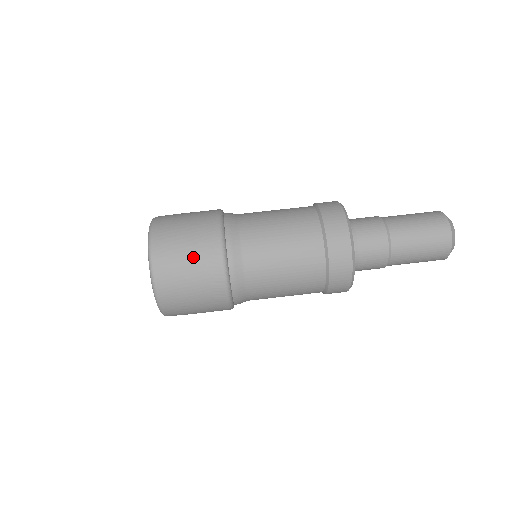
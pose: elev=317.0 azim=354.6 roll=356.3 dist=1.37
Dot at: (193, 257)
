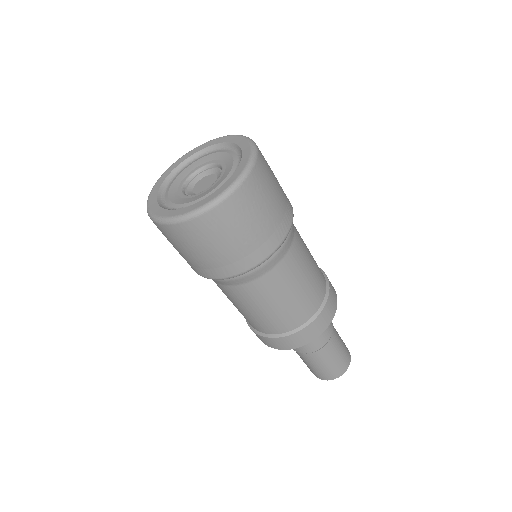
Dot at: (276, 178)
